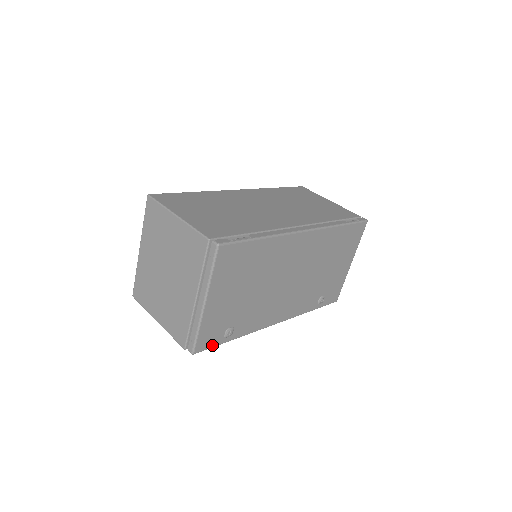
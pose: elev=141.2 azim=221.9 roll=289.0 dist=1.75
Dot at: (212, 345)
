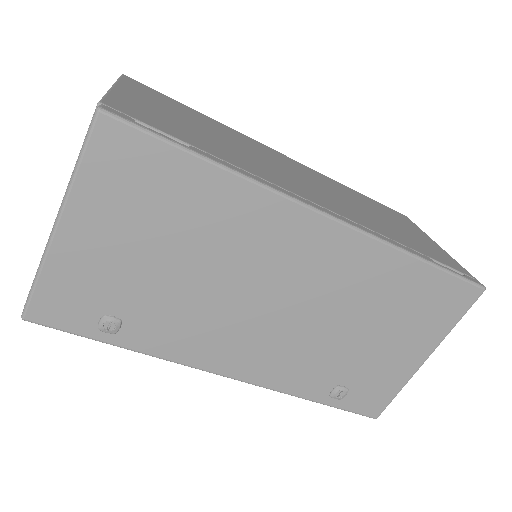
Dot at: (69, 327)
